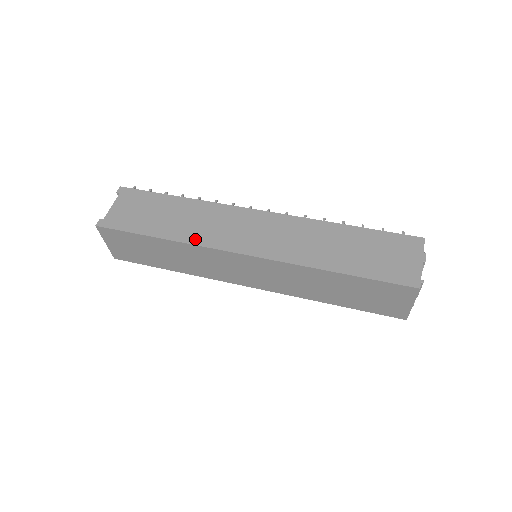
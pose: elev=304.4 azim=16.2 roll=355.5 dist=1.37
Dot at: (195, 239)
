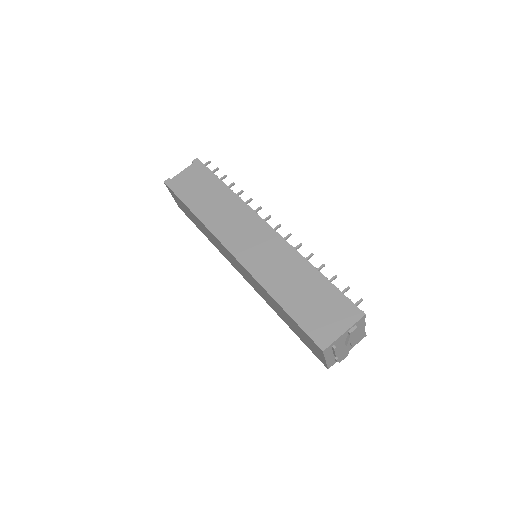
Dot at: (210, 224)
